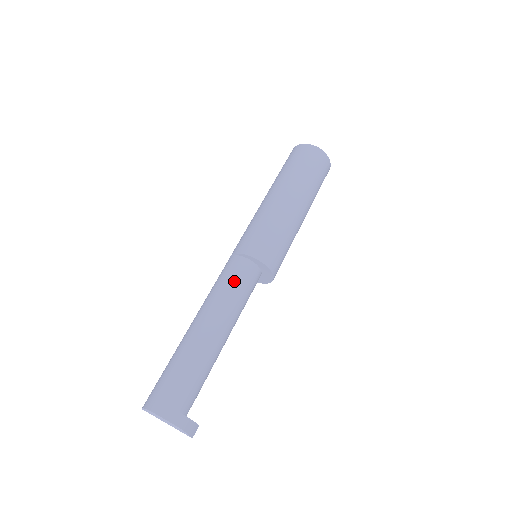
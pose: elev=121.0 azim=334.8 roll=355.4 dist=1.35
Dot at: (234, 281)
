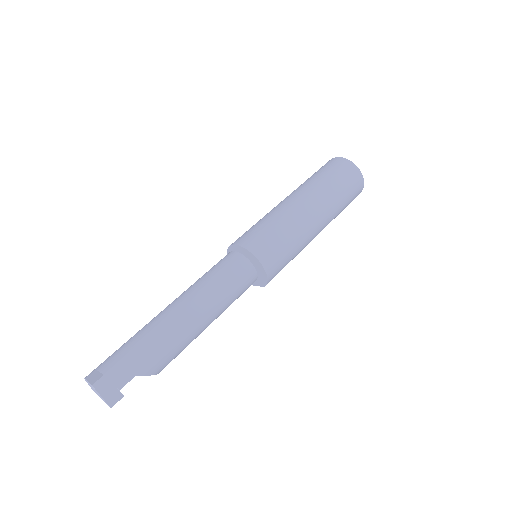
Dot at: (212, 269)
